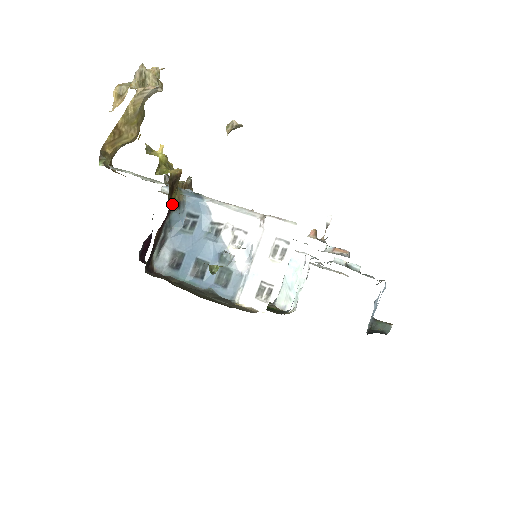
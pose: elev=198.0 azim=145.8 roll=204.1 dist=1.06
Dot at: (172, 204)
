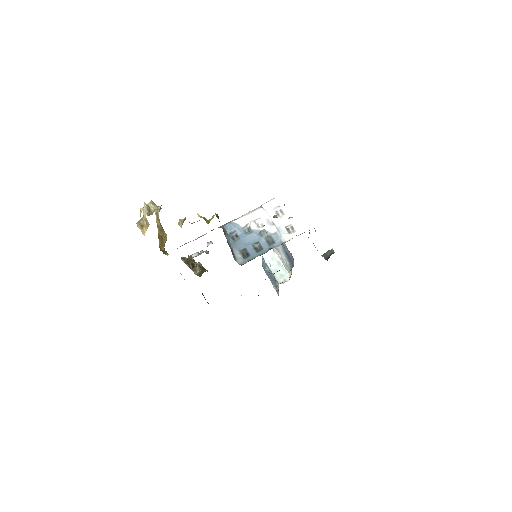
Dot at: occluded
